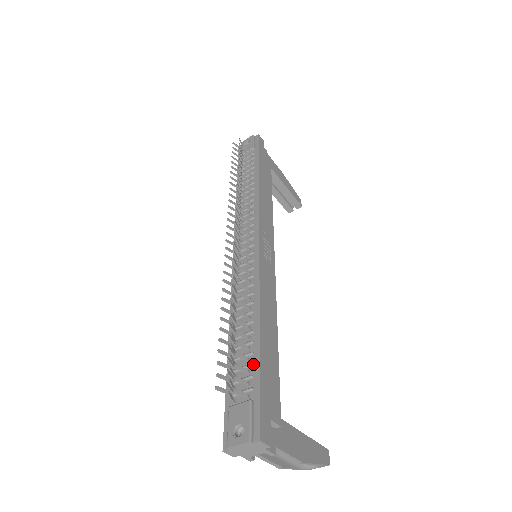
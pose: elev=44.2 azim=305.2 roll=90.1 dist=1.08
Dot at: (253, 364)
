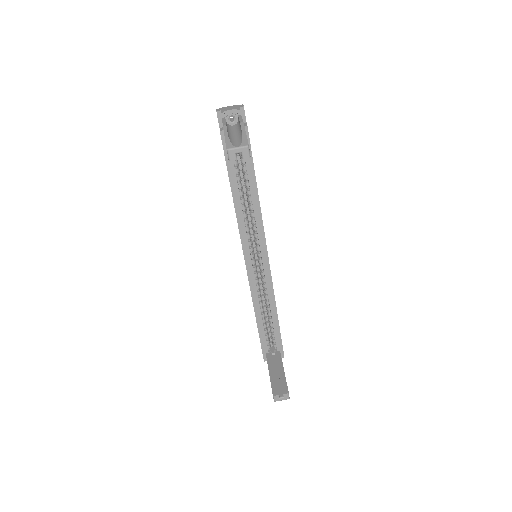
Dot at: occluded
